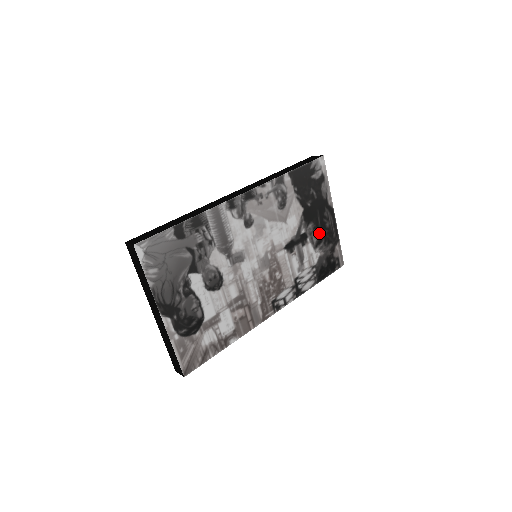
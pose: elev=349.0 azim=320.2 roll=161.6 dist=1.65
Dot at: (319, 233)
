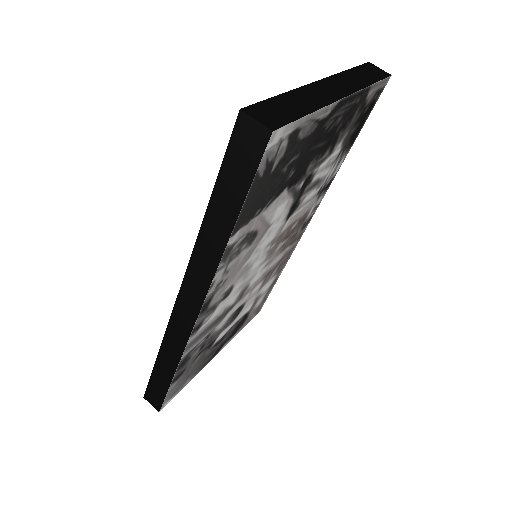
Dot at: (328, 143)
